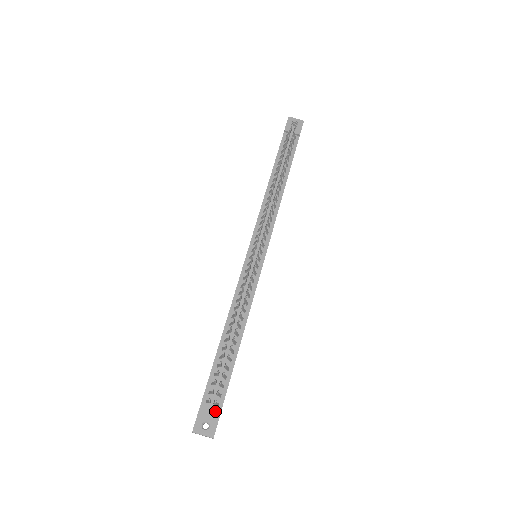
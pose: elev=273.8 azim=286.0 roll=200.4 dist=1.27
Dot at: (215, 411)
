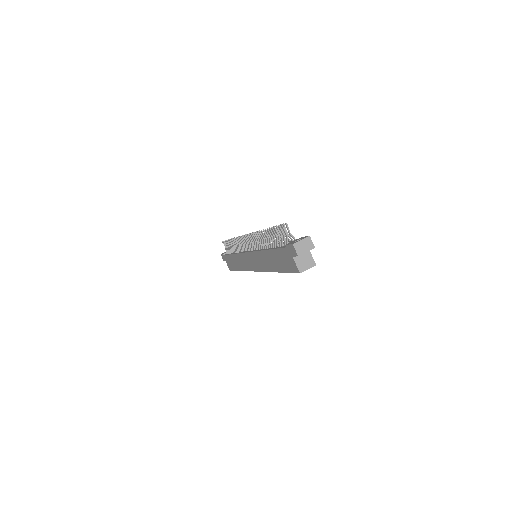
Dot at: (297, 239)
